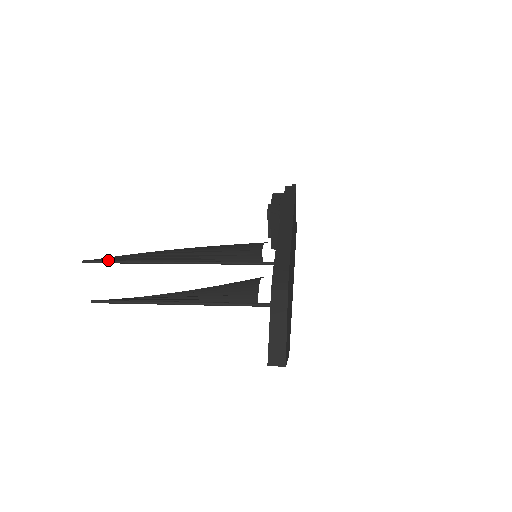
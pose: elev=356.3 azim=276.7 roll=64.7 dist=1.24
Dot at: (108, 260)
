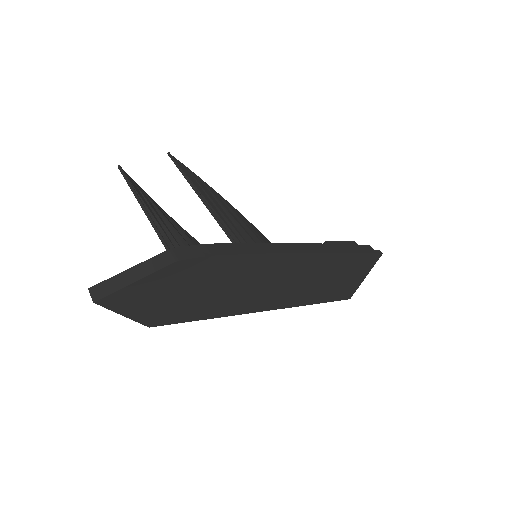
Dot at: (179, 165)
